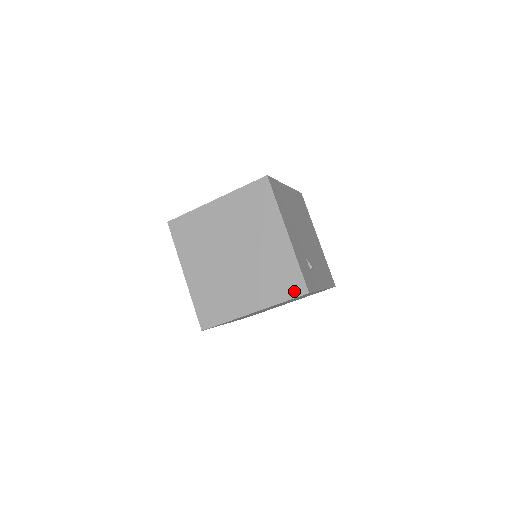
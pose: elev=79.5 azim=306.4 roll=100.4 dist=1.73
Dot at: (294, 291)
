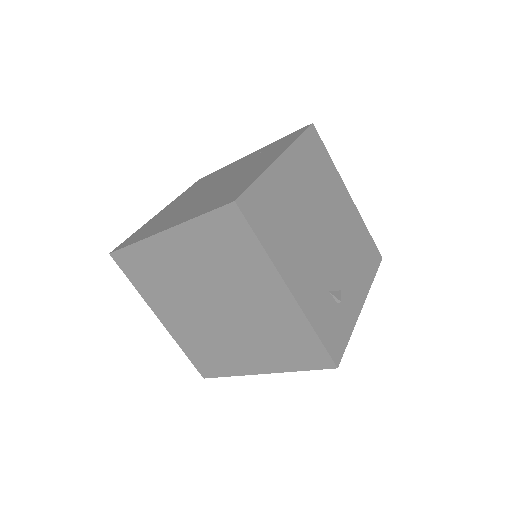
Dot at: (315, 362)
